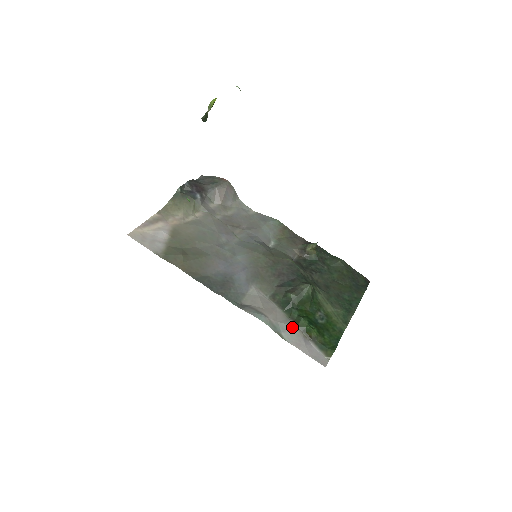
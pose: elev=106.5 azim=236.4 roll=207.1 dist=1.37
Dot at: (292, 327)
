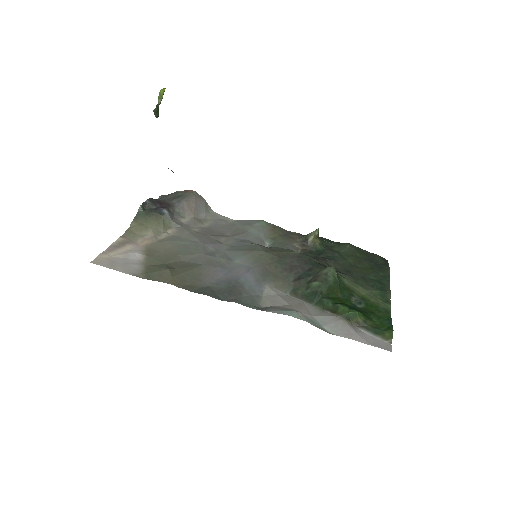
Dot at: (332, 318)
